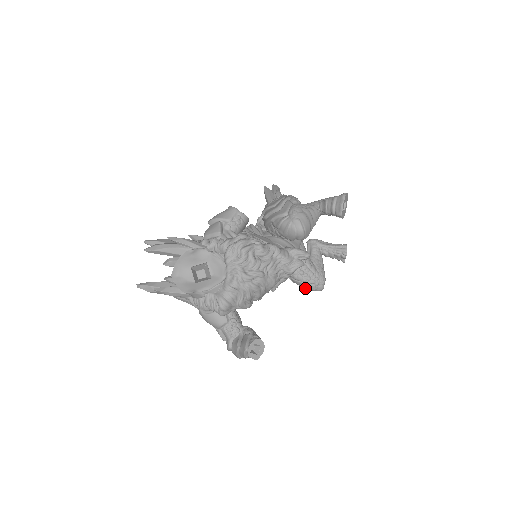
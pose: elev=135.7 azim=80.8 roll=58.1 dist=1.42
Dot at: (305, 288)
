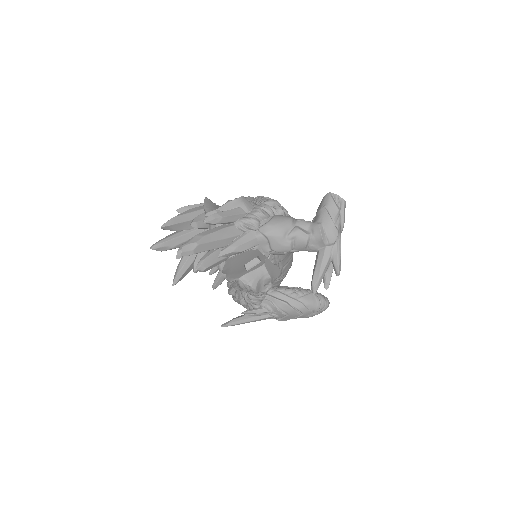
Dot at: (317, 302)
